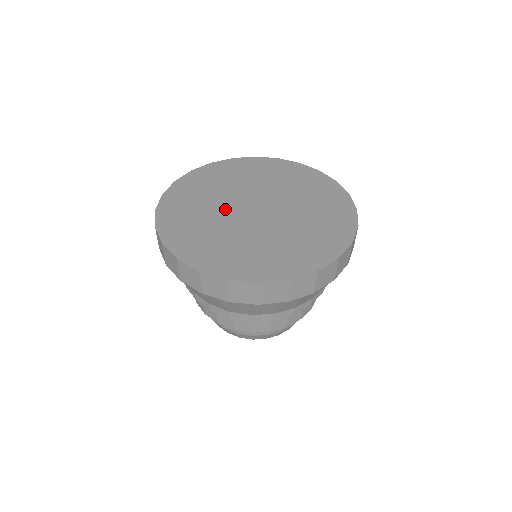
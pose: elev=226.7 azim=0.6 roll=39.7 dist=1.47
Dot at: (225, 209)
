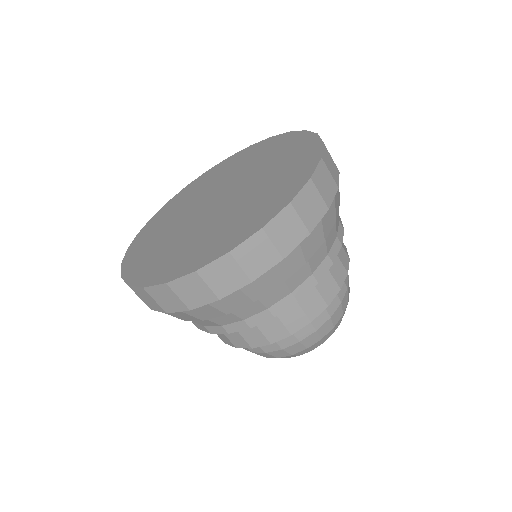
Dot at: (195, 225)
